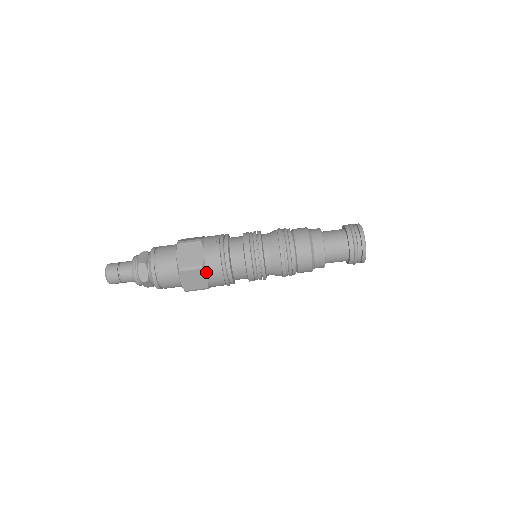
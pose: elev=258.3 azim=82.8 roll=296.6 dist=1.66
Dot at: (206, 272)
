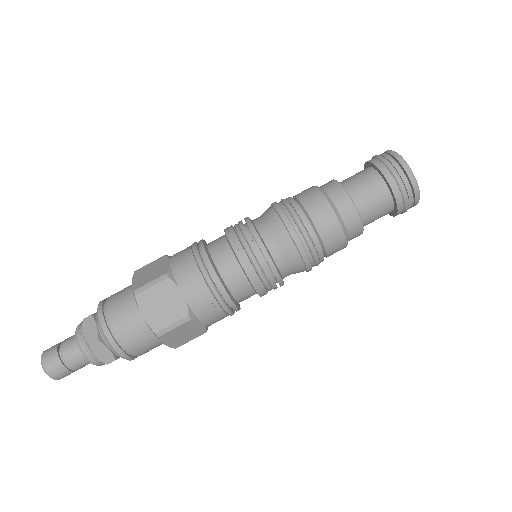
Dot at: (176, 284)
